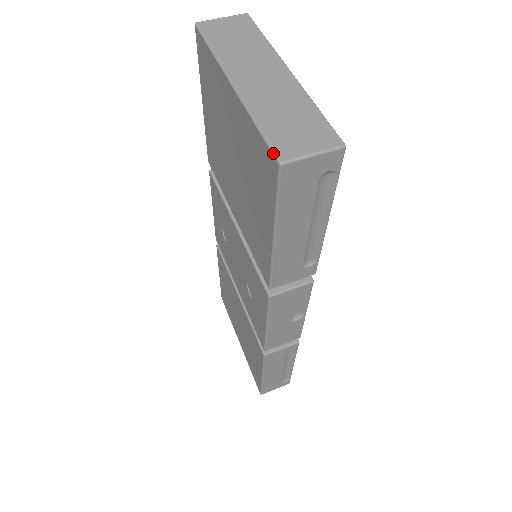
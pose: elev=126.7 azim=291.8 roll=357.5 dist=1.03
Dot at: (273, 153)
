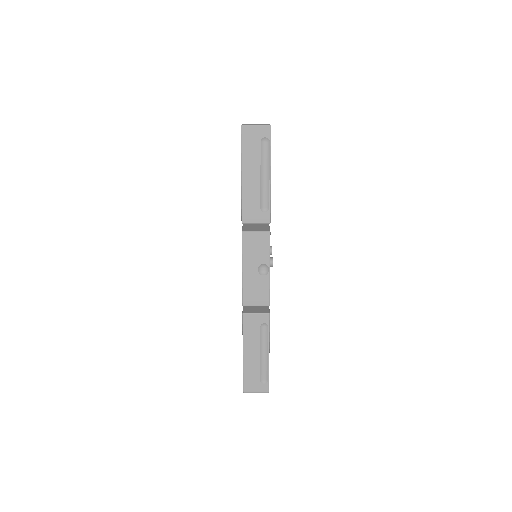
Dot at: occluded
